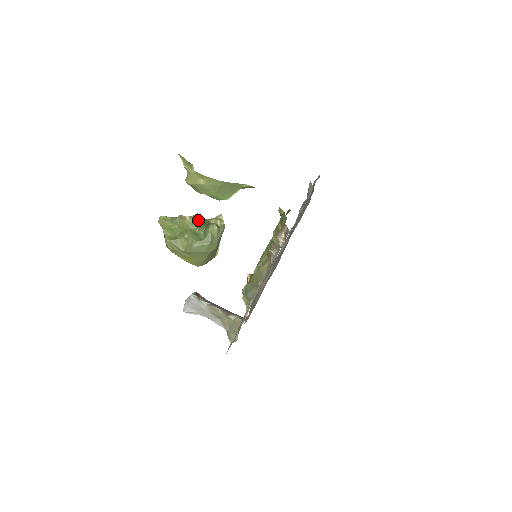
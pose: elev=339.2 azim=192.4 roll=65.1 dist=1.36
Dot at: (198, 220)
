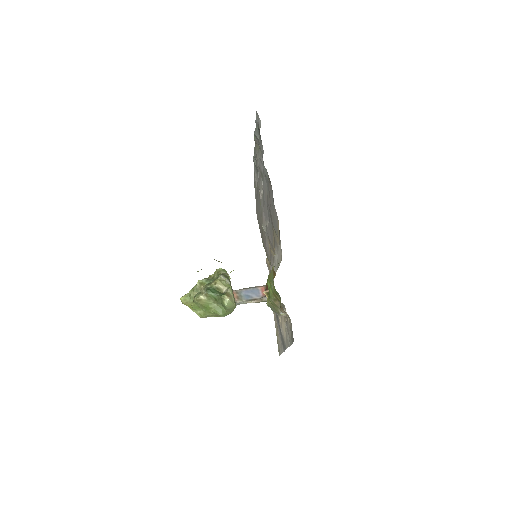
Dot at: (211, 297)
